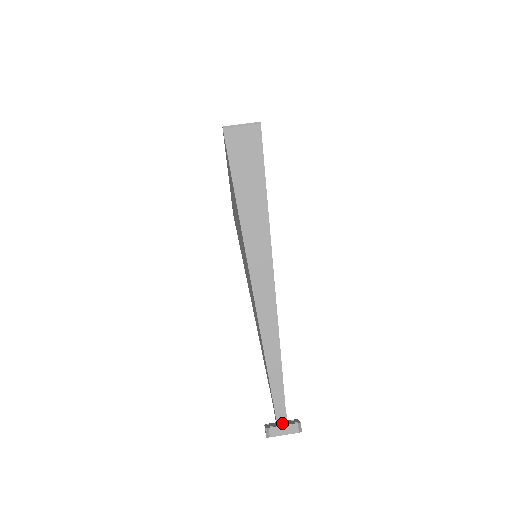
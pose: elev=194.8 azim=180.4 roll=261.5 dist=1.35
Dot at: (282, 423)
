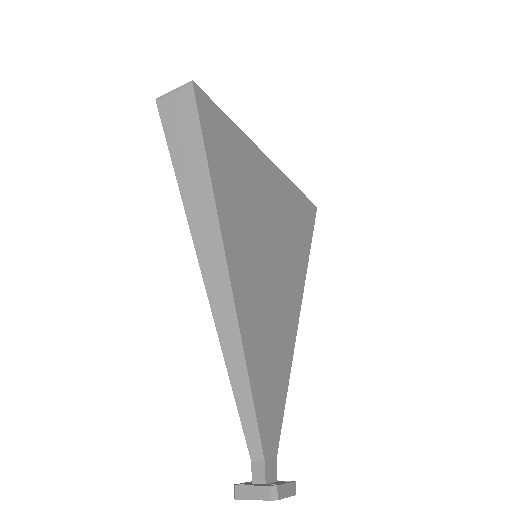
Dot at: (258, 482)
